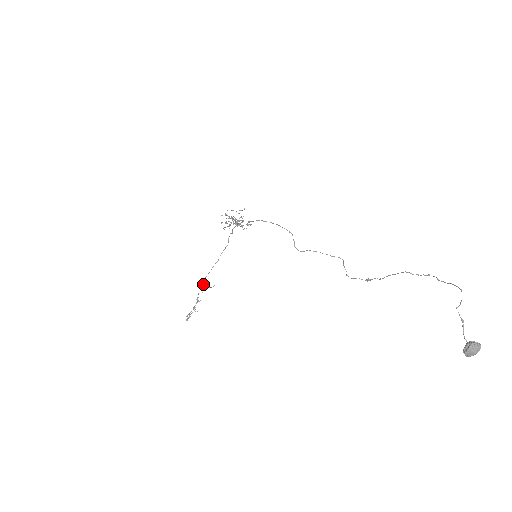
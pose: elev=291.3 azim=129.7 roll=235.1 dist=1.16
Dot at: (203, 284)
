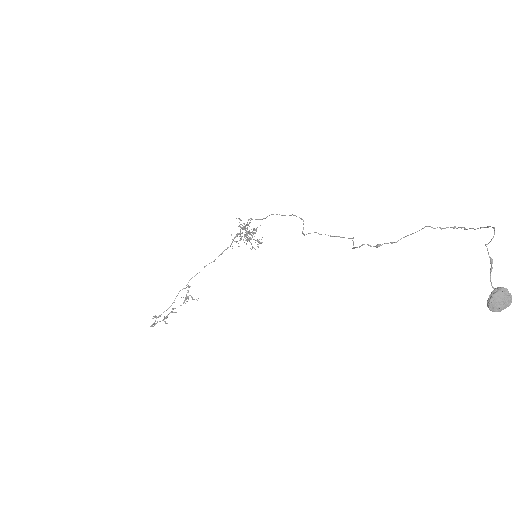
Dot at: occluded
